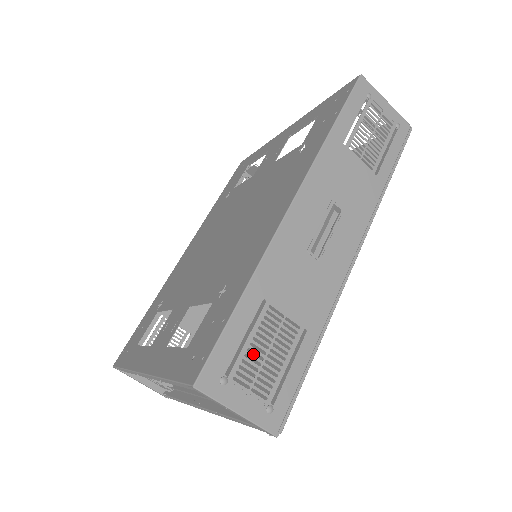
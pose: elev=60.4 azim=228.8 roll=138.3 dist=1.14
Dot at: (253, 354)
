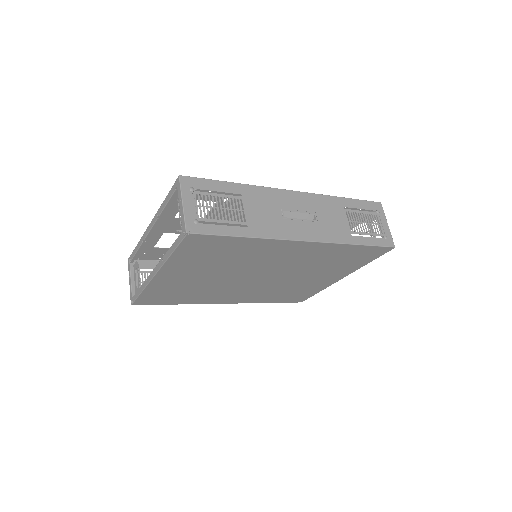
Dot at: (207, 267)
